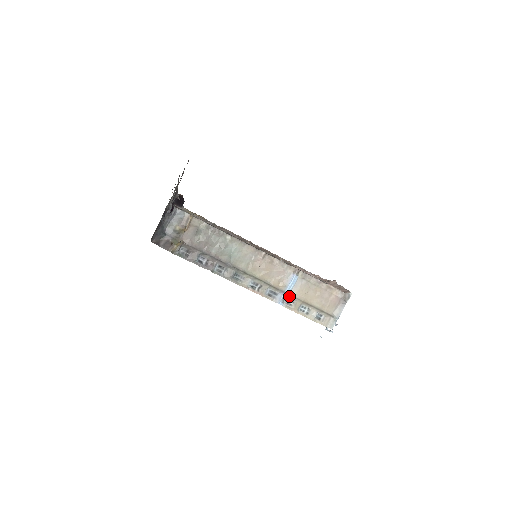
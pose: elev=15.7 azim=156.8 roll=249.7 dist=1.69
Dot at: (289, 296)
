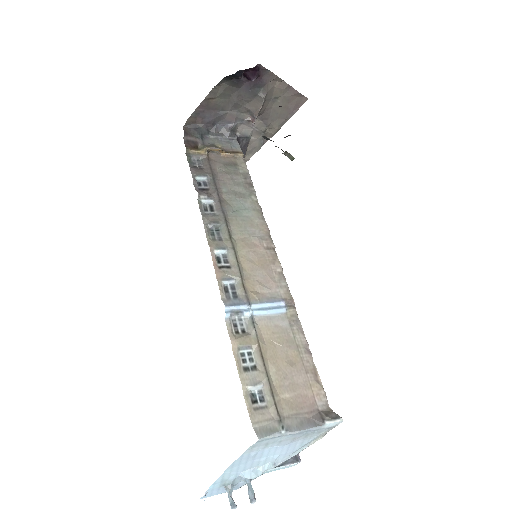
Dot at: (248, 319)
